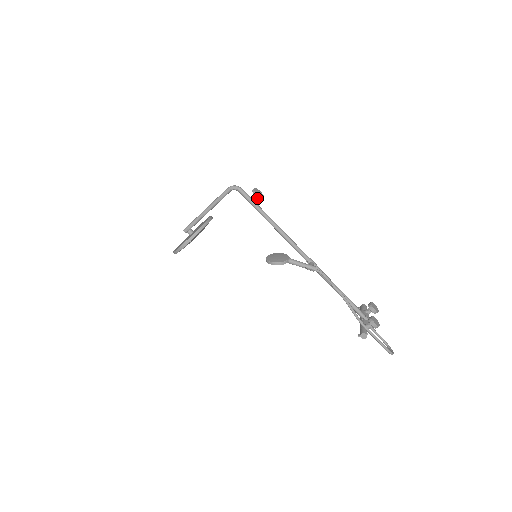
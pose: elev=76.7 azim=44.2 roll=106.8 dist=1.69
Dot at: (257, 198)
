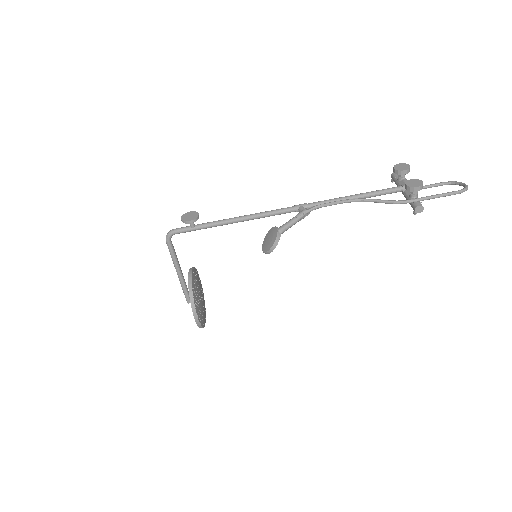
Dot at: occluded
